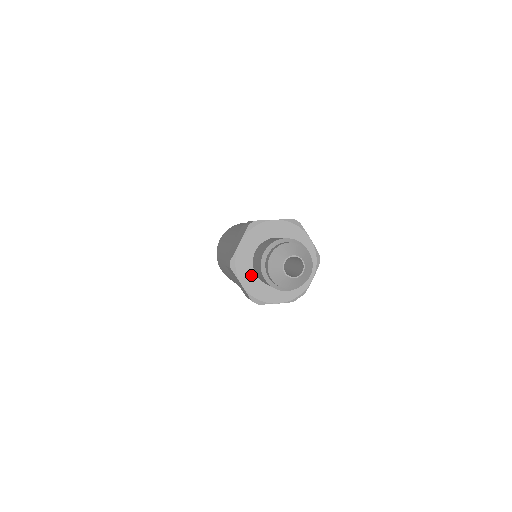
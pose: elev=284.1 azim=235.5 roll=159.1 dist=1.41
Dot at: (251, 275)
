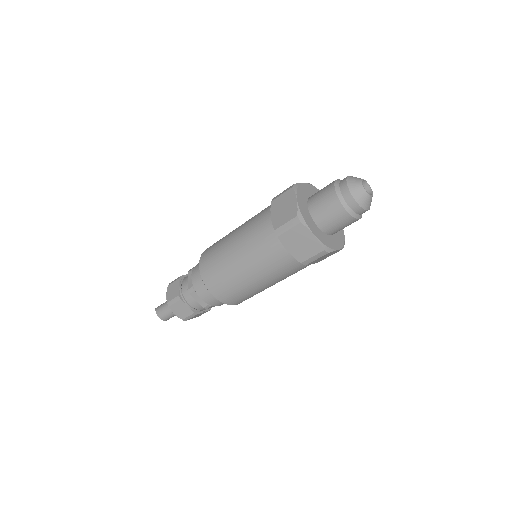
Dot at: (315, 226)
